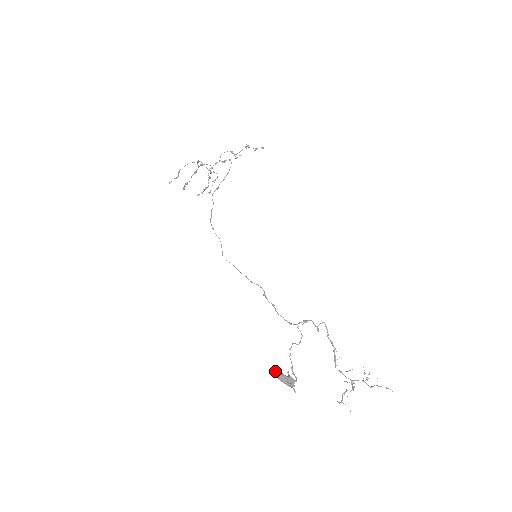
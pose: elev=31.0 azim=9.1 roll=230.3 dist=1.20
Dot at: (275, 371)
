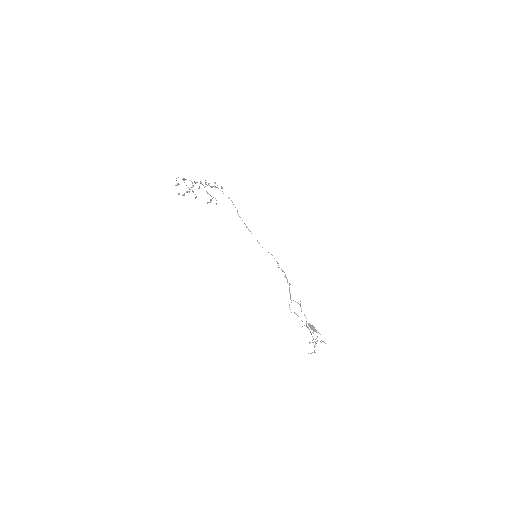
Dot at: (309, 323)
